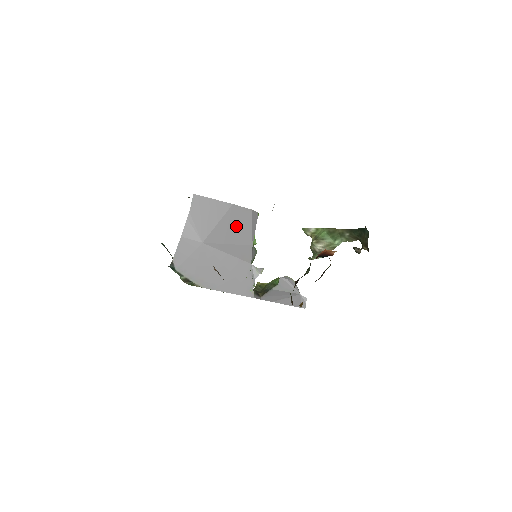
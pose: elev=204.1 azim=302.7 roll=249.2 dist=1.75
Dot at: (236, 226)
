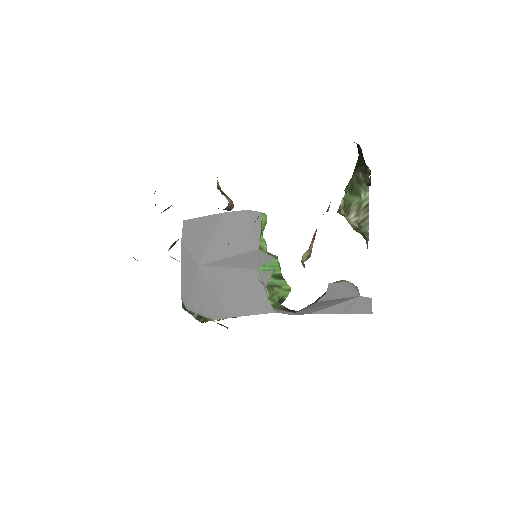
Dot at: (233, 234)
